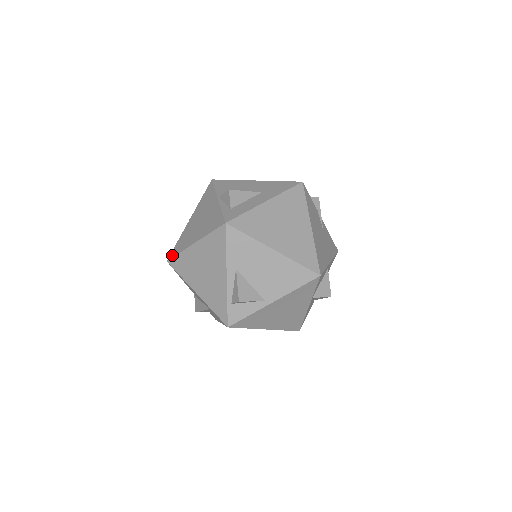
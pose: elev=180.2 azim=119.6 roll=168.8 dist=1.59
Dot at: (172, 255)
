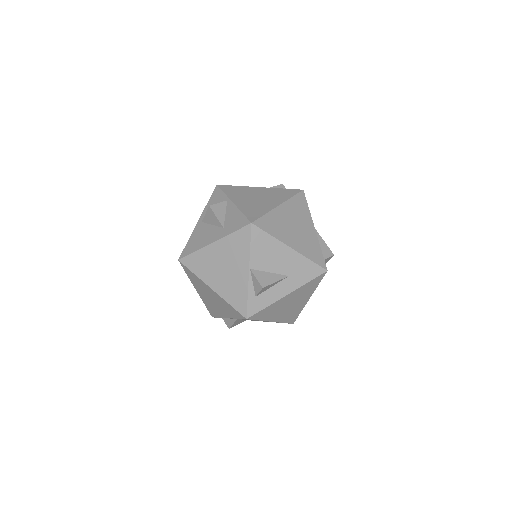
Dot at: (186, 263)
